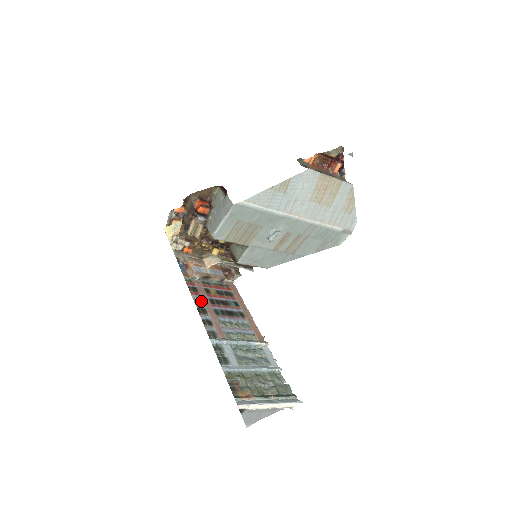
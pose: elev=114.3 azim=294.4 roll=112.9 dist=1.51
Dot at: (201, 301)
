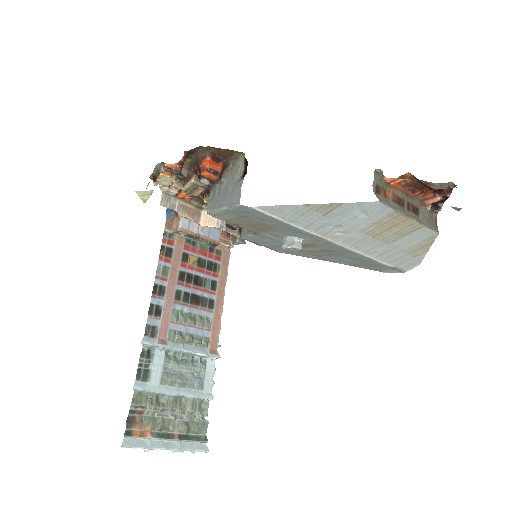
Dot at: (166, 273)
